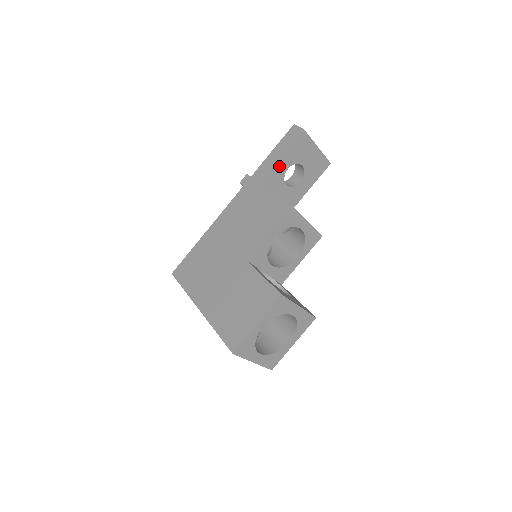
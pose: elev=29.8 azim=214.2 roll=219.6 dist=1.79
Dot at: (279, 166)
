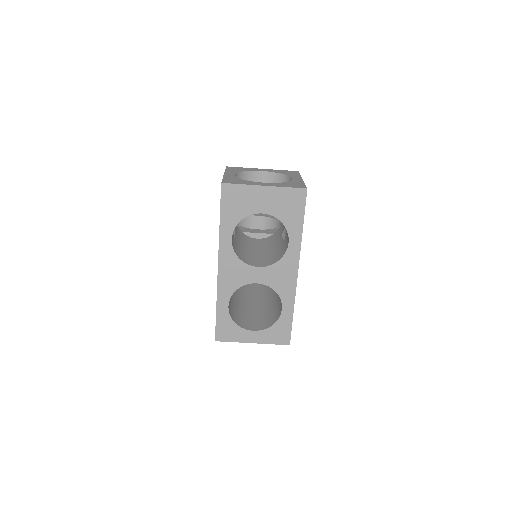
Dot at: occluded
